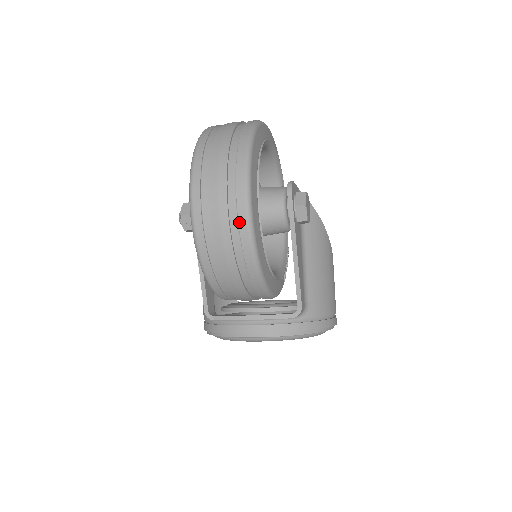
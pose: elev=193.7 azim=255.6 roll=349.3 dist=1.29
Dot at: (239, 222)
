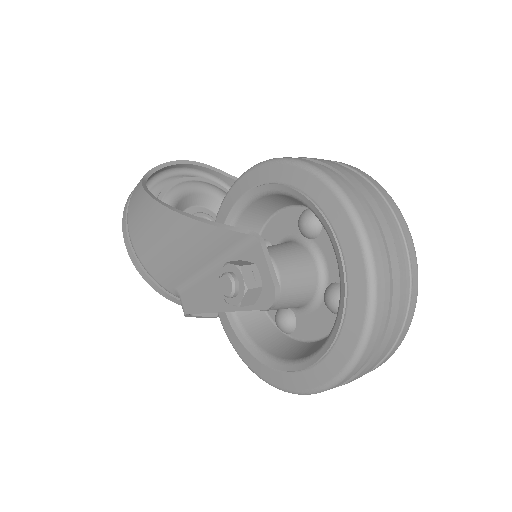
Dot at: occluded
